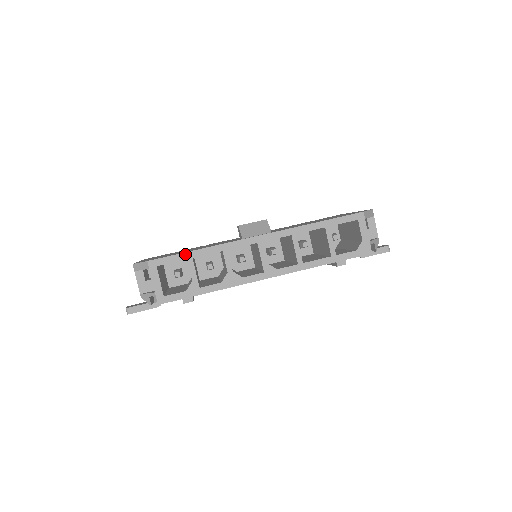
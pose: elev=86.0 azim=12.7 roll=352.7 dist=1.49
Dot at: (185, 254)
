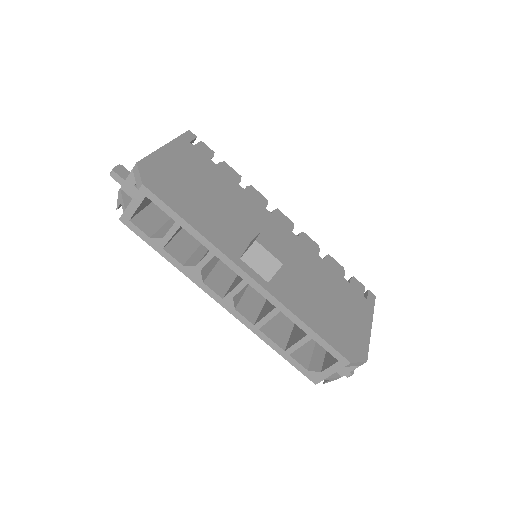
Dot at: (178, 217)
